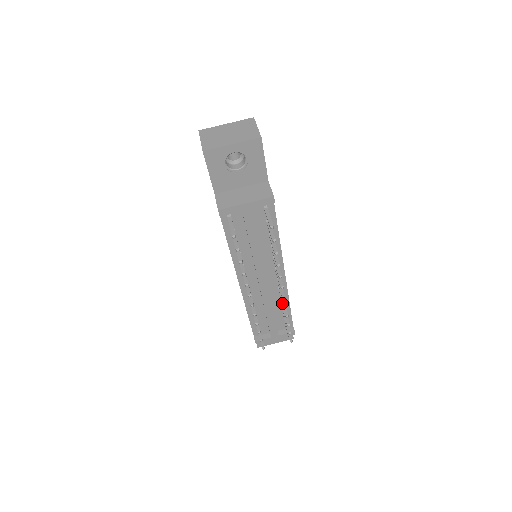
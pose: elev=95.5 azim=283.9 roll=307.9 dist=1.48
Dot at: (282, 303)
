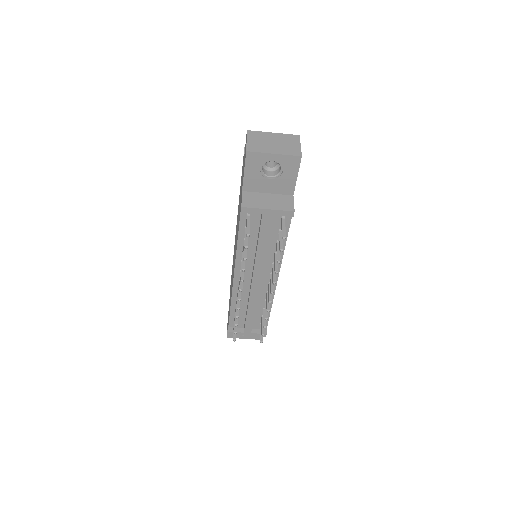
Dot at: (265, 306)
